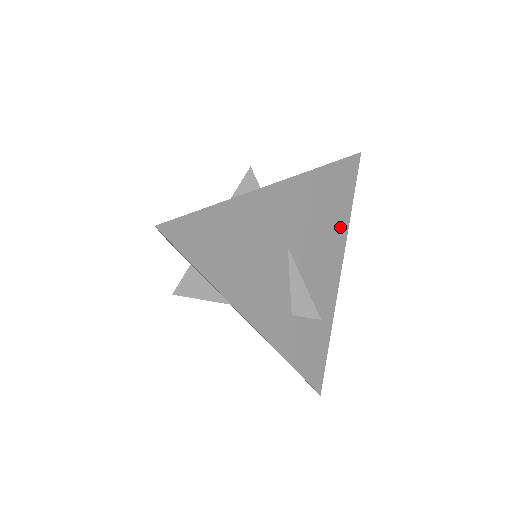
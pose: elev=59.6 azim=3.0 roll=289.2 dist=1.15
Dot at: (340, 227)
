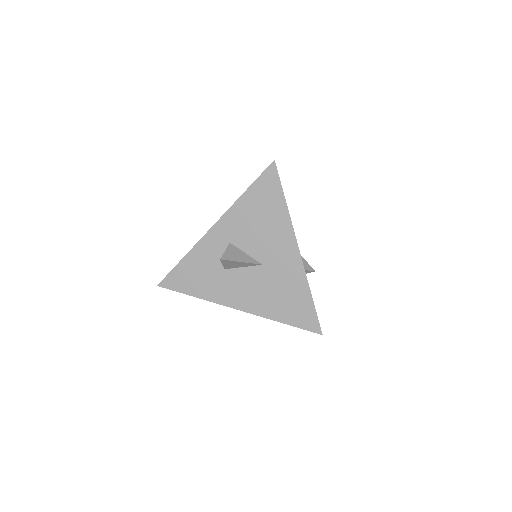
Dot at: occluded
